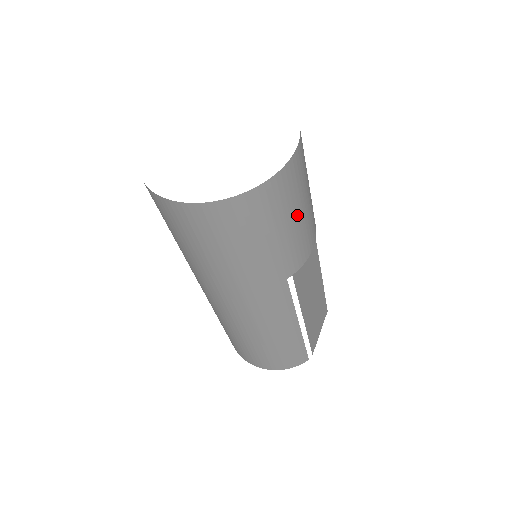
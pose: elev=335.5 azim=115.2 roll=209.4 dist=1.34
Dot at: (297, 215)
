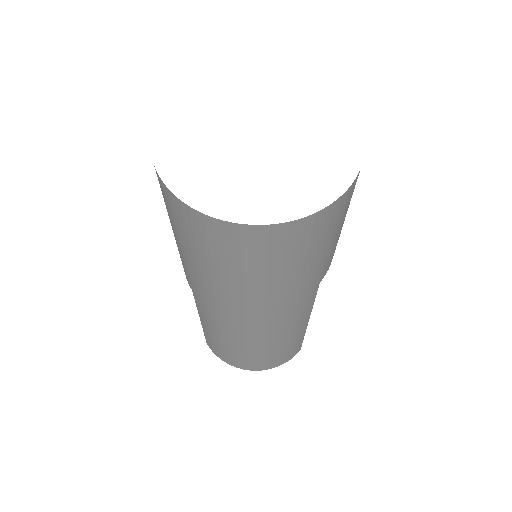
Dot at: occluded
